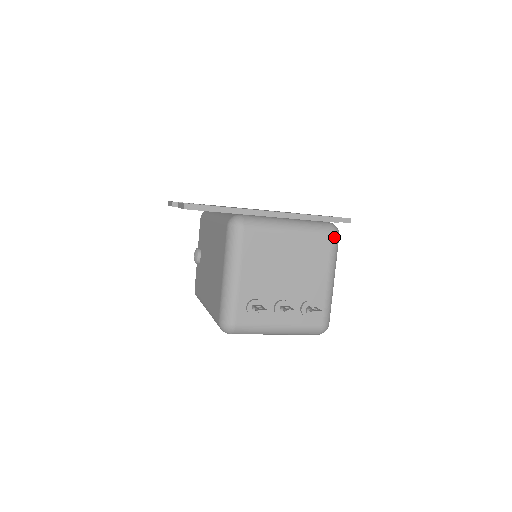
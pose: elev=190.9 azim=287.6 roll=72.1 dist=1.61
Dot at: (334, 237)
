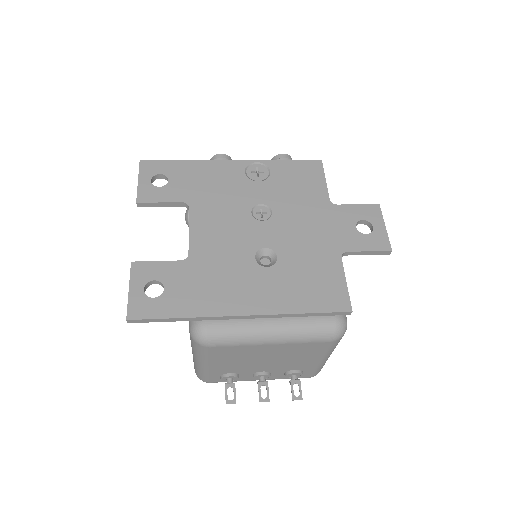
Dot at: (335, 341)
